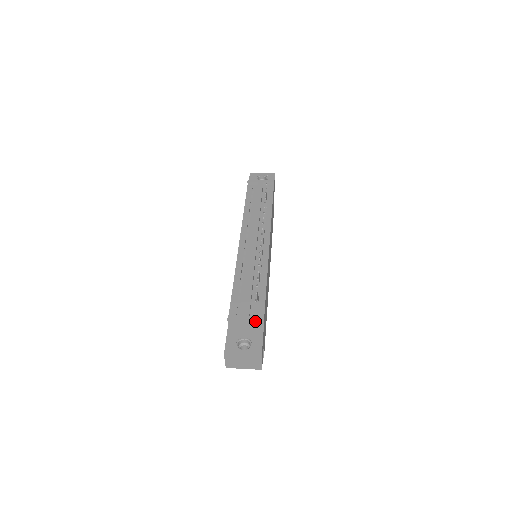
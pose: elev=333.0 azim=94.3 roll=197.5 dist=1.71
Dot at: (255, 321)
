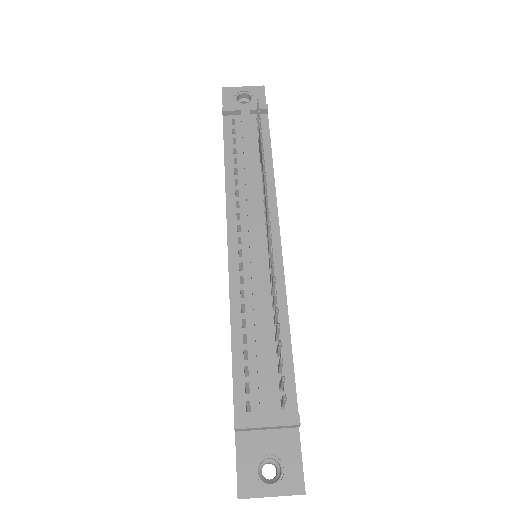
Dot at: (285, 426)
